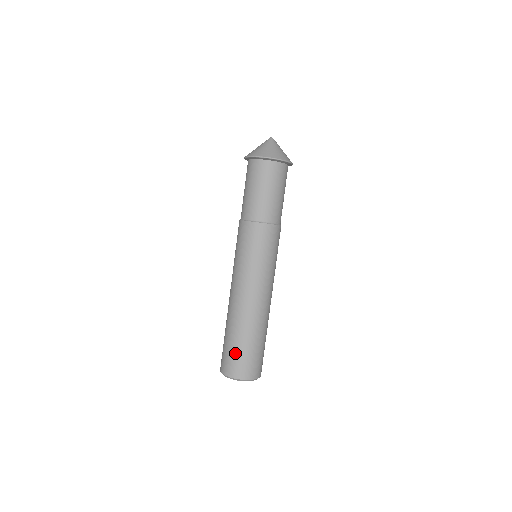
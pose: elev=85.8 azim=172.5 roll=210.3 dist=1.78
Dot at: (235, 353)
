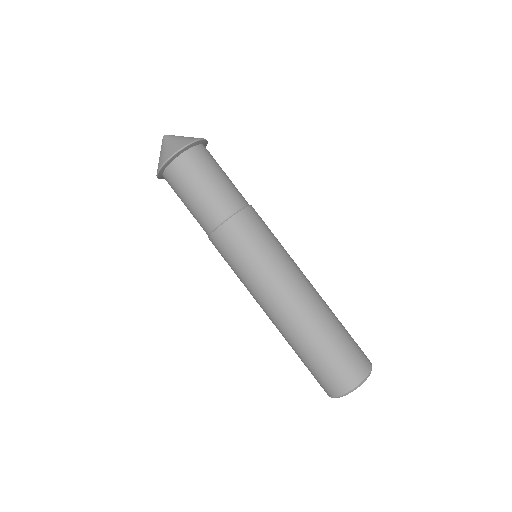
Dot at: (333, 361)
